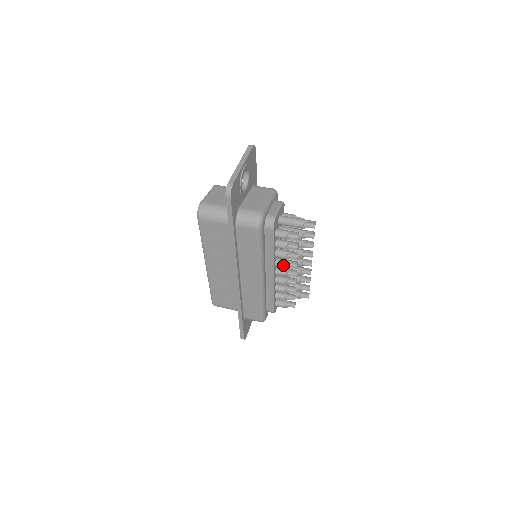
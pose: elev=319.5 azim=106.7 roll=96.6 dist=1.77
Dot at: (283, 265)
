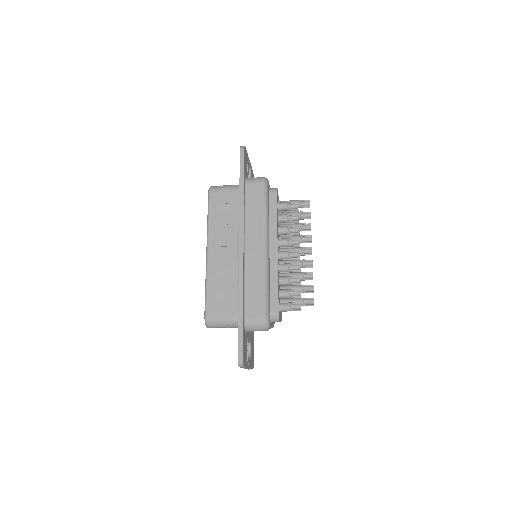
Dot at: (286, 240)
